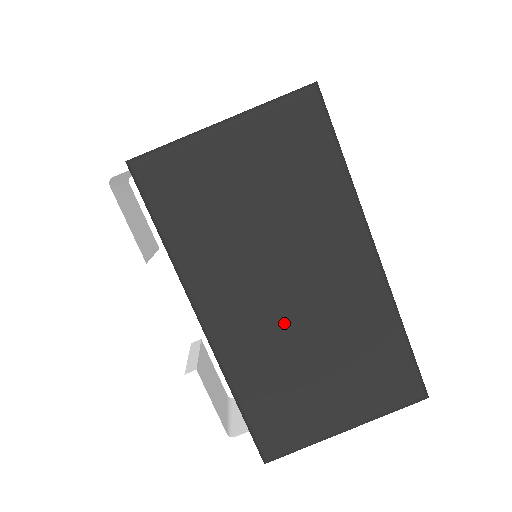
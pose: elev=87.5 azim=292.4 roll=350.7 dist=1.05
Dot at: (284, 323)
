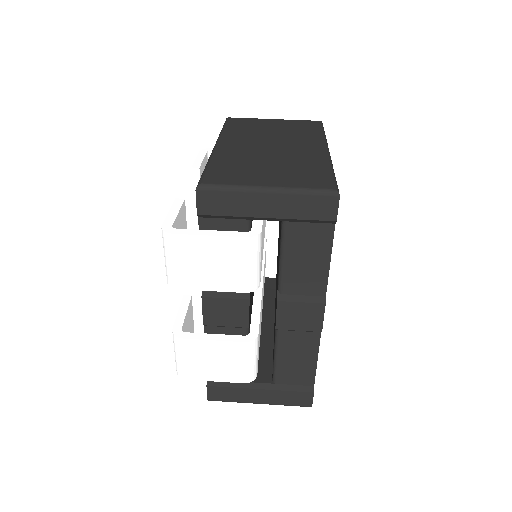
Dot at: (260, 152)
